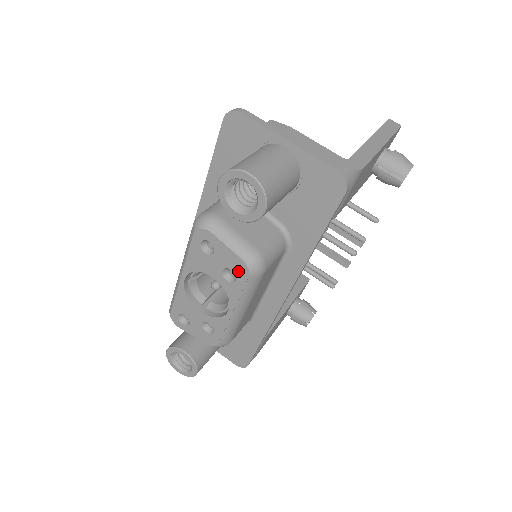
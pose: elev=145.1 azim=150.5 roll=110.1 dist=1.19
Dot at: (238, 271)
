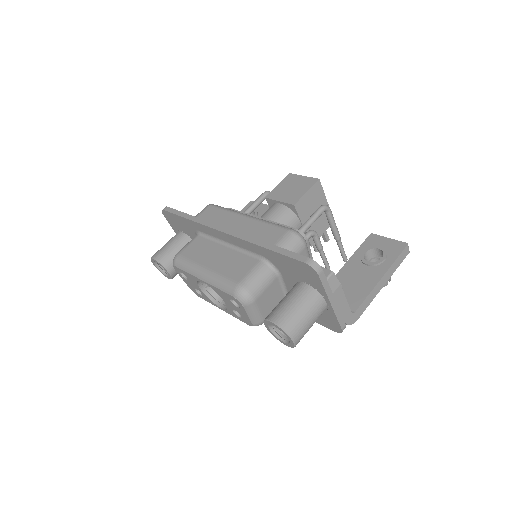
Dot at: (245, 320)
